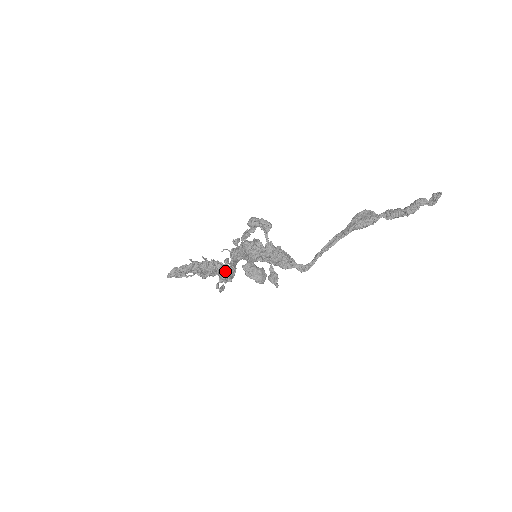
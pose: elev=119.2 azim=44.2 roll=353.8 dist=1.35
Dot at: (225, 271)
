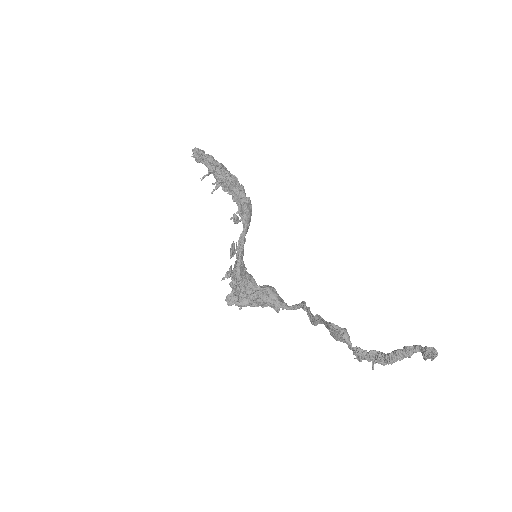
Dot at: (240, 216)
